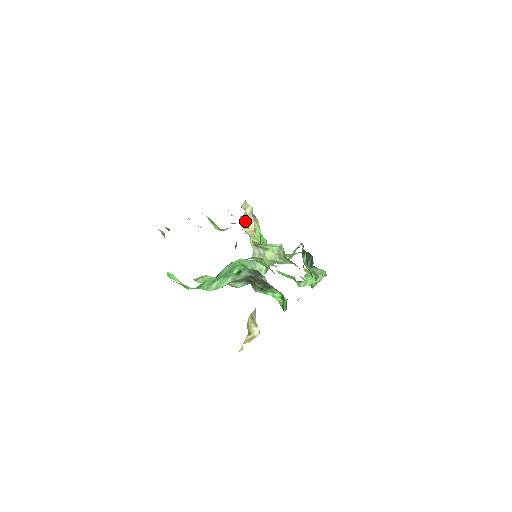
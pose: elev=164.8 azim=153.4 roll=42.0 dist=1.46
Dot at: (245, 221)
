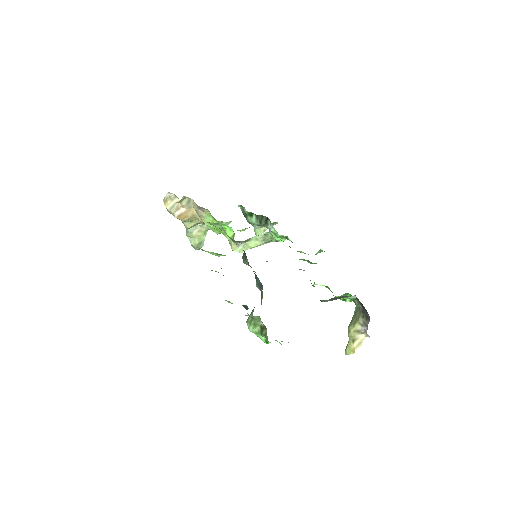
Dot at: (216, 225)
